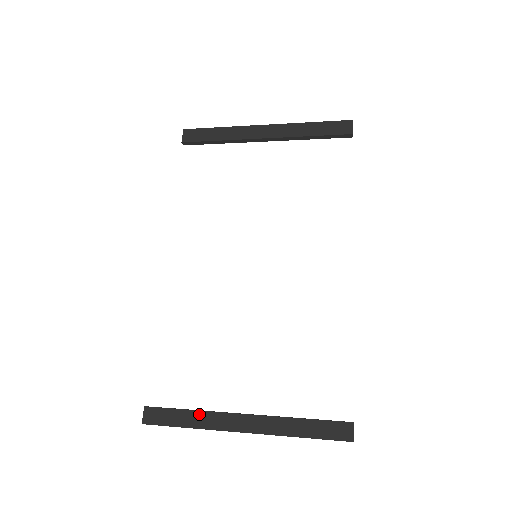
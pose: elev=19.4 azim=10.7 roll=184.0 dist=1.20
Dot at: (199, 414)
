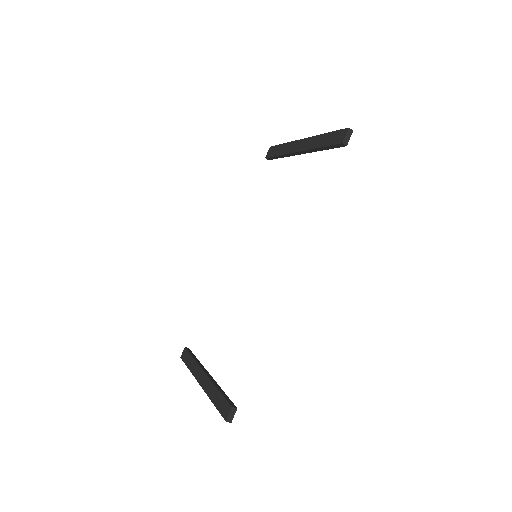
Dot at: (194, 362)
